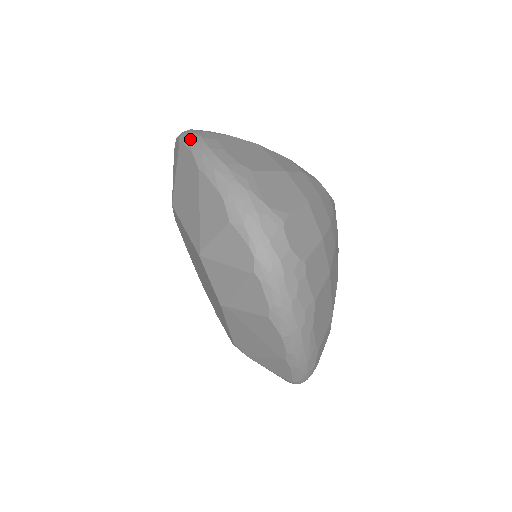
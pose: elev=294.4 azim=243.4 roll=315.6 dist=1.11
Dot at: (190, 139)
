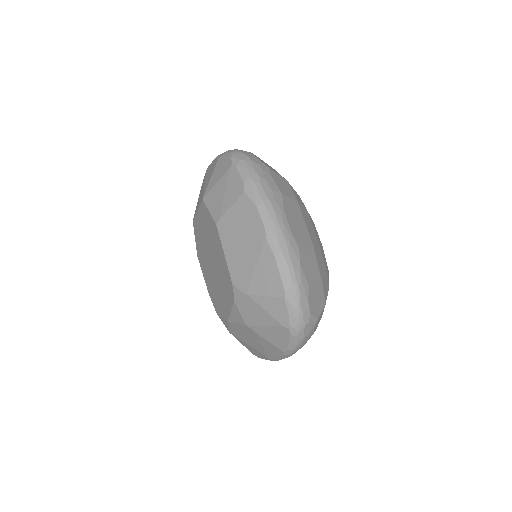
Dot at: occluded
